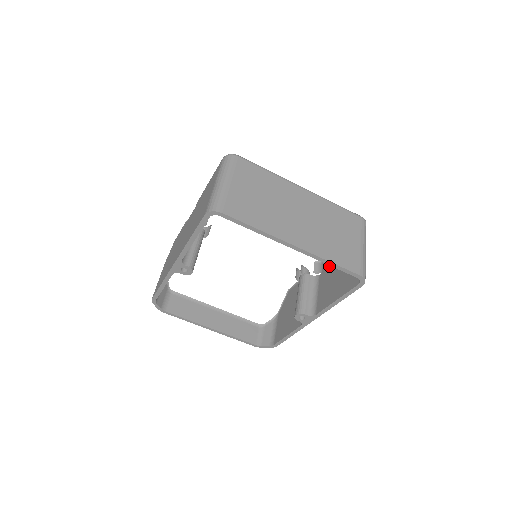
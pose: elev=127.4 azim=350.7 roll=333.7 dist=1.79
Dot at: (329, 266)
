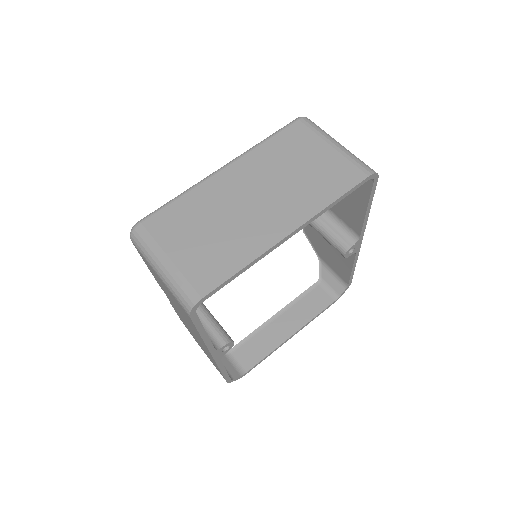
Dot at: occluded
